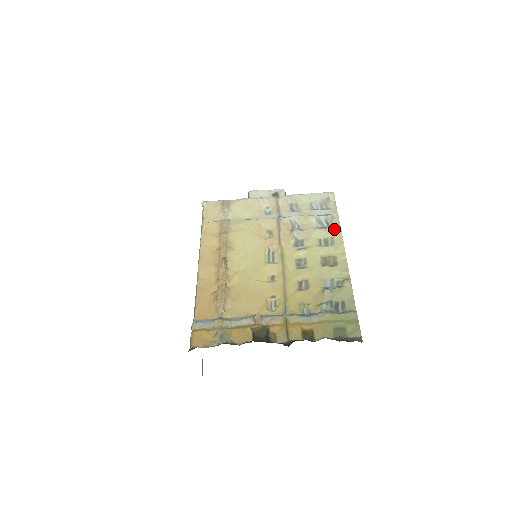
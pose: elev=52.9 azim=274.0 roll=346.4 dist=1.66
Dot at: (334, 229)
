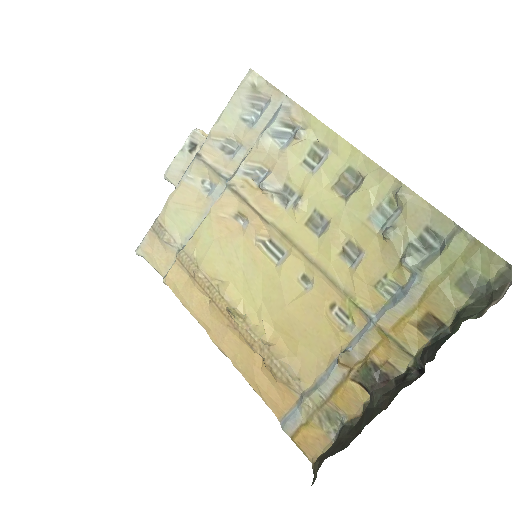
Dot at: (306, 126)
